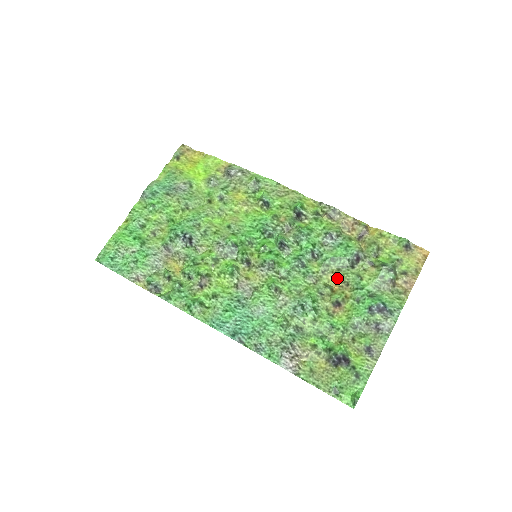
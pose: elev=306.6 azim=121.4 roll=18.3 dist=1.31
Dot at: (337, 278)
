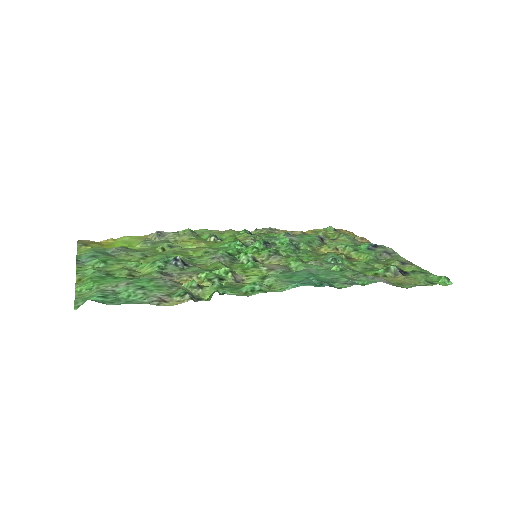
Dot at: (326, 250)
